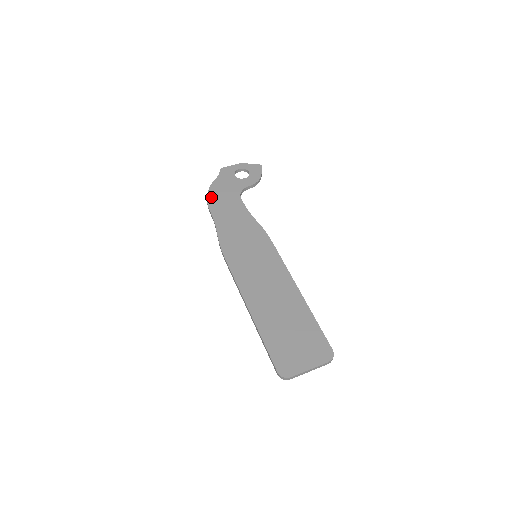
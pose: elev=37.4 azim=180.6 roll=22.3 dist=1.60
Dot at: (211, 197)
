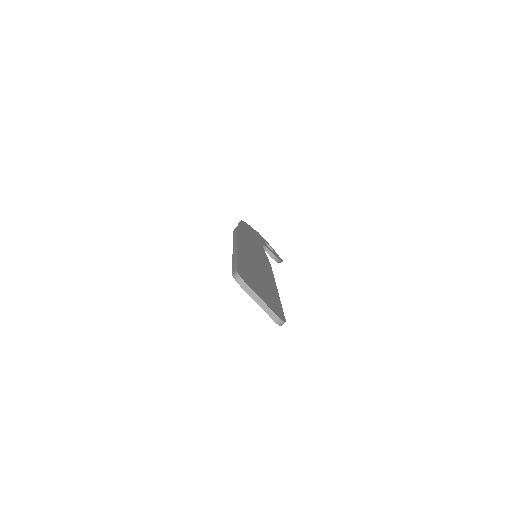
Dot at: (245, 223)
